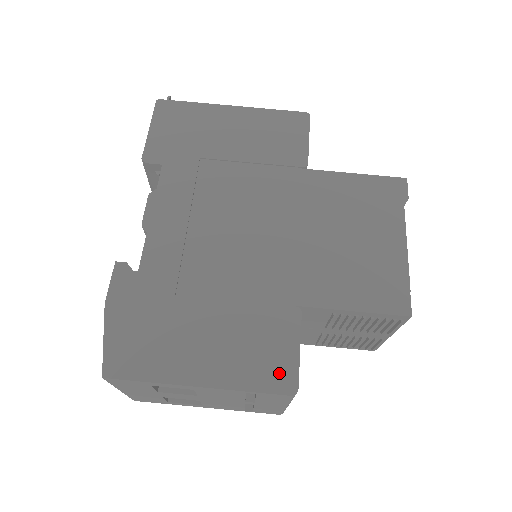
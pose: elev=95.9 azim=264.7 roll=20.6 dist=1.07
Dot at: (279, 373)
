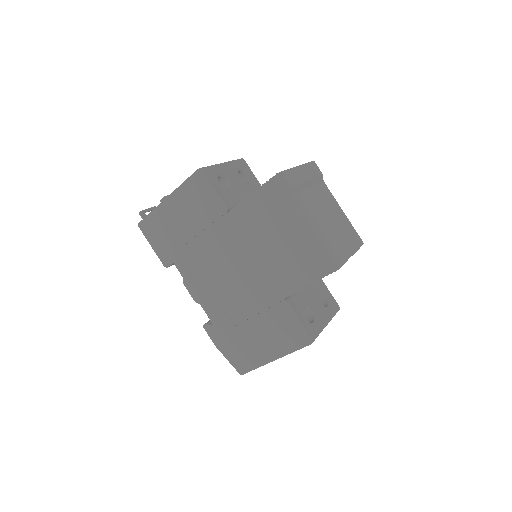
Dot at: (299, 337)
